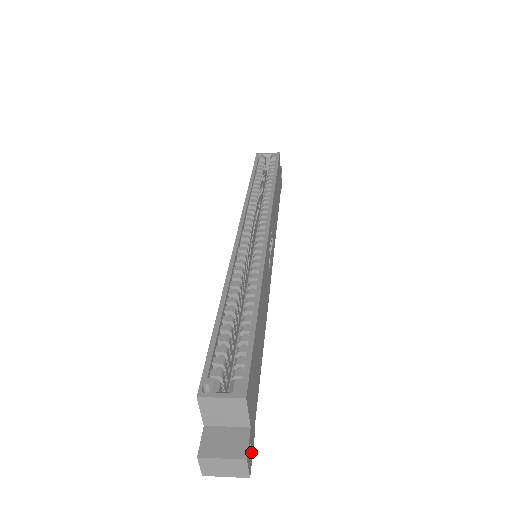
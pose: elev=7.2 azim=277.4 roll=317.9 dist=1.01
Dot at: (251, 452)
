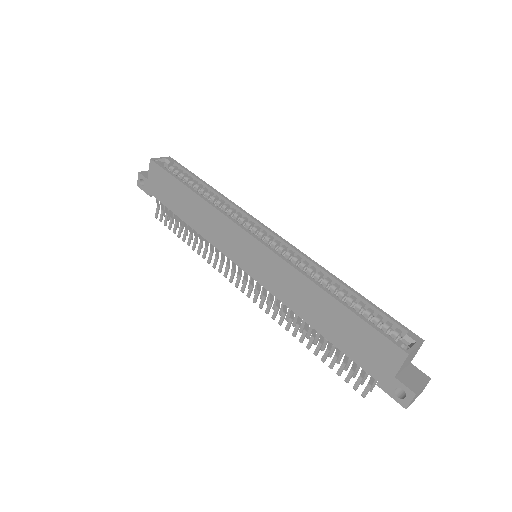
Dot at: occluded
